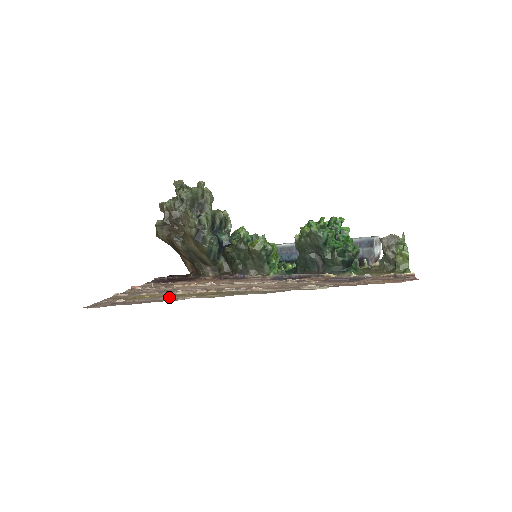
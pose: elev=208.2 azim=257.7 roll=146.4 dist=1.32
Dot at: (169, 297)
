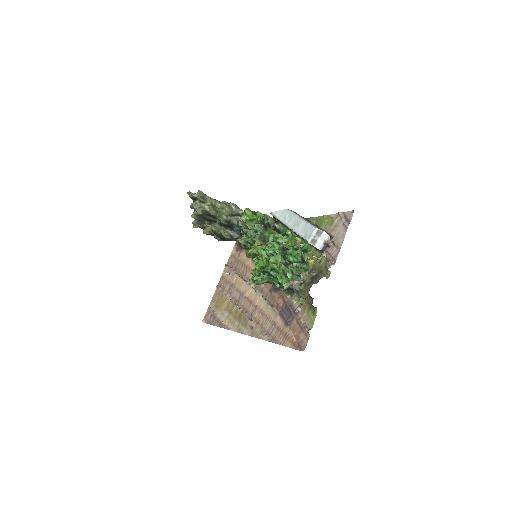
Dot at: (226, 316)
